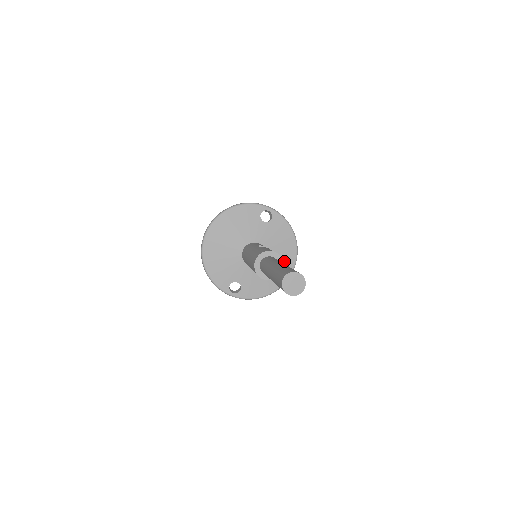
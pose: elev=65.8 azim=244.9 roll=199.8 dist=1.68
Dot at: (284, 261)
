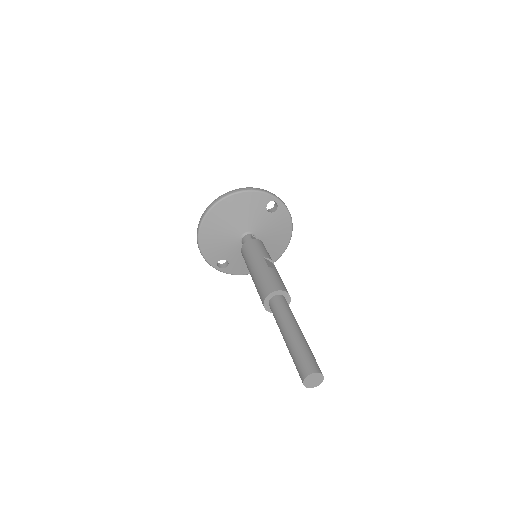
Dot at: (275, 249)
